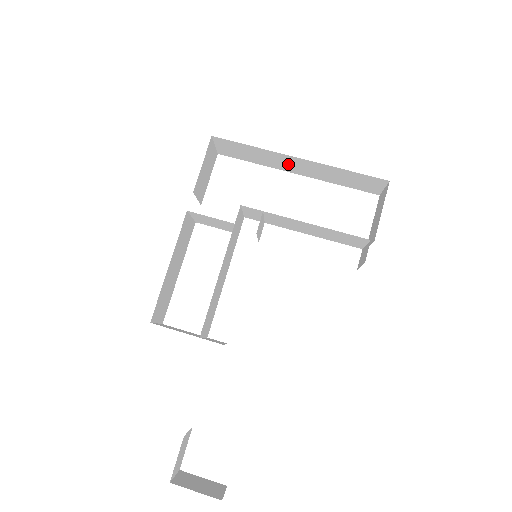
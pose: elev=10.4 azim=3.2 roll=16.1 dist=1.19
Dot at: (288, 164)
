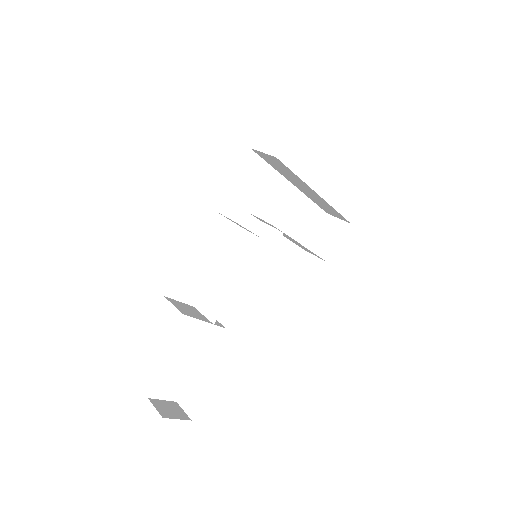
Dot at: (300, 185)
